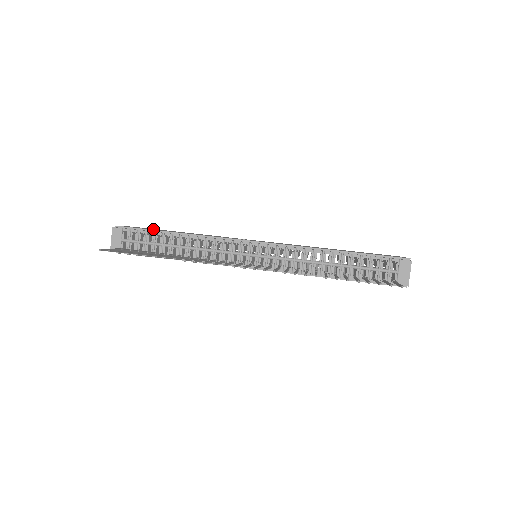
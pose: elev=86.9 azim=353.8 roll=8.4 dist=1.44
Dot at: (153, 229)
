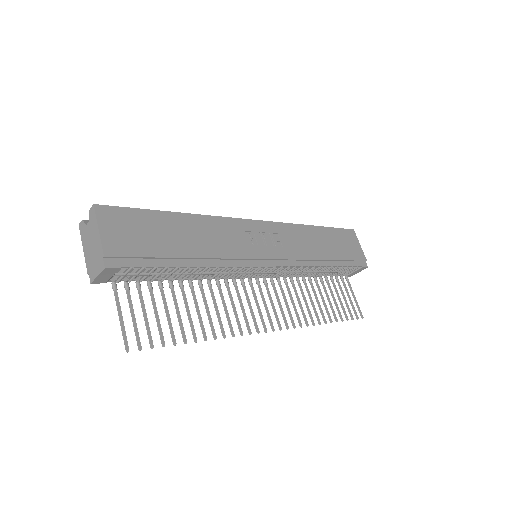
Dot at: (151, 240)
